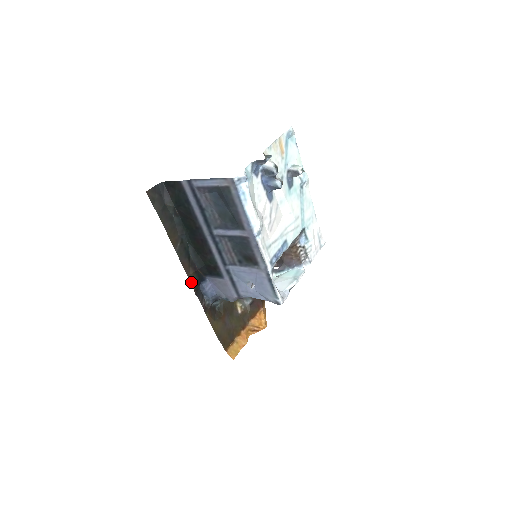
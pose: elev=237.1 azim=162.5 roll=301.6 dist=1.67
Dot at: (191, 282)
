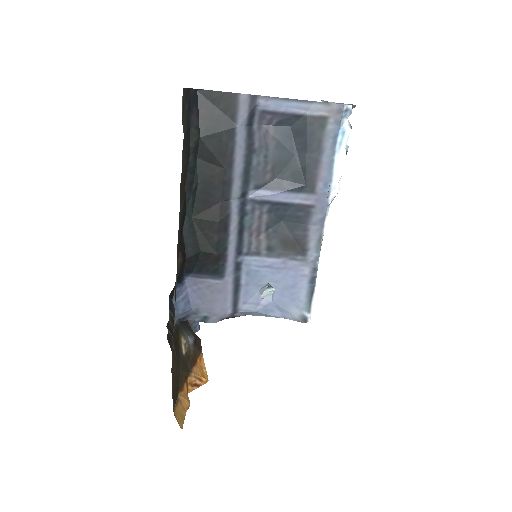
Dot at: (176, 277)
